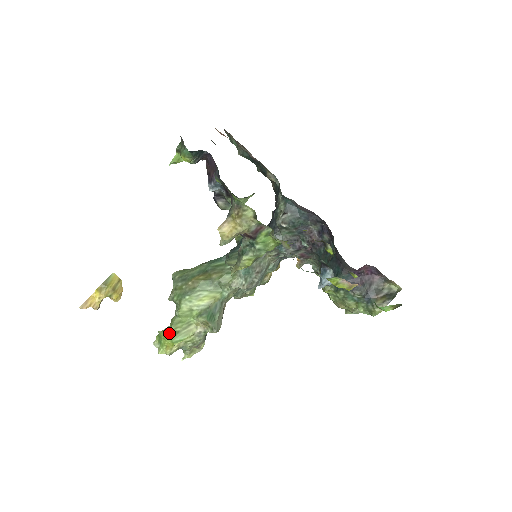
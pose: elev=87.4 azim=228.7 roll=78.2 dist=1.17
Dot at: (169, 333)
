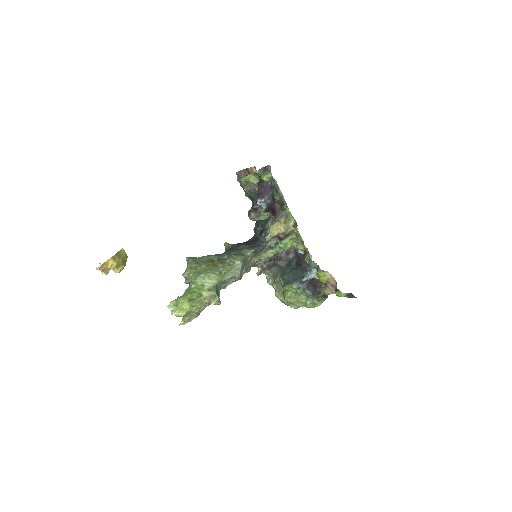
Dot at: (188, 299)
